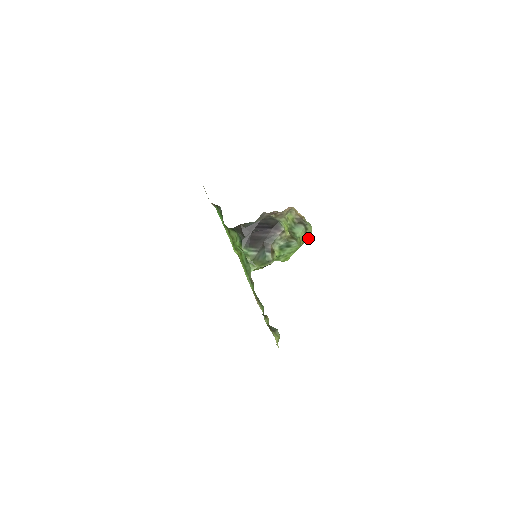
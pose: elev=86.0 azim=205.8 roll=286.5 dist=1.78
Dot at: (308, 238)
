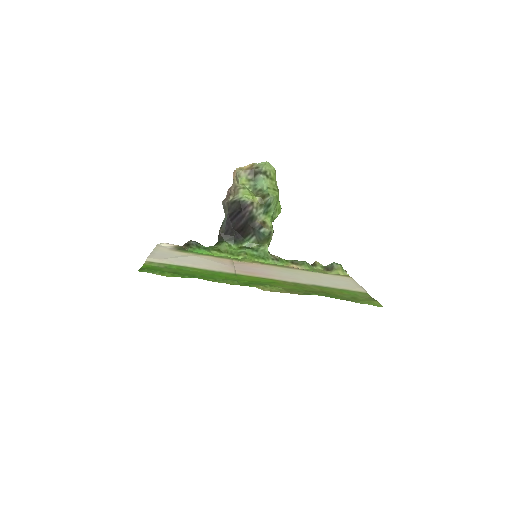
Dot at: (275, 174)
